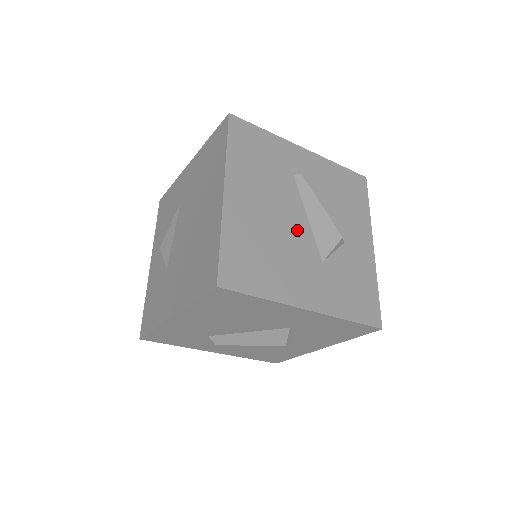
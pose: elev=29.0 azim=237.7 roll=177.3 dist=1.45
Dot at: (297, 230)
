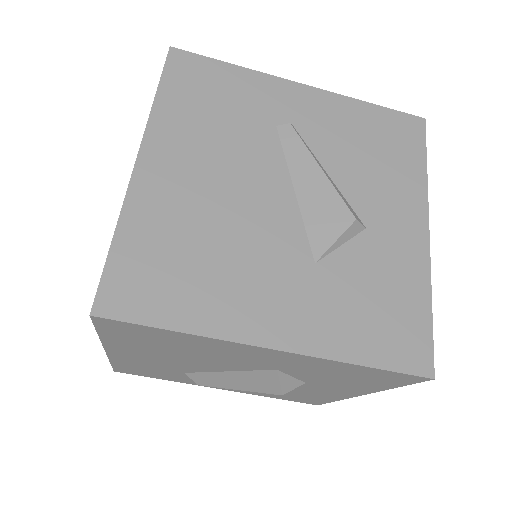
Dot at: (270, 213)
